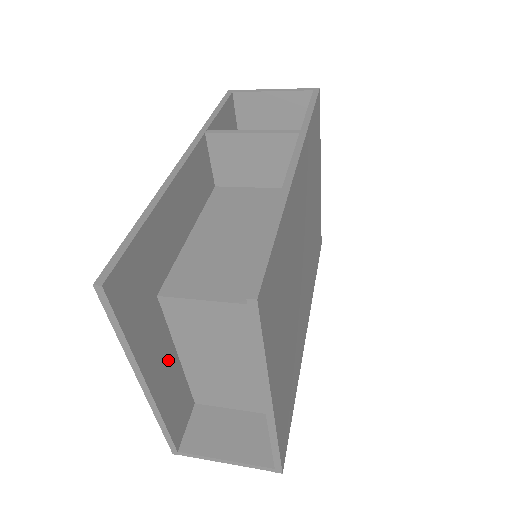
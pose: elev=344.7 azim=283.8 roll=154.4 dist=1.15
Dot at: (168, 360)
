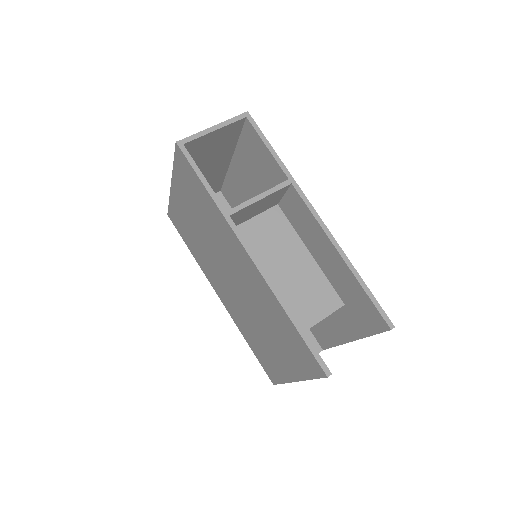
Dot at: occluded
